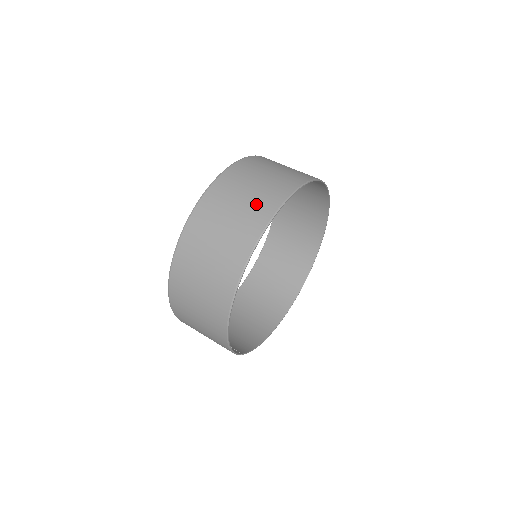
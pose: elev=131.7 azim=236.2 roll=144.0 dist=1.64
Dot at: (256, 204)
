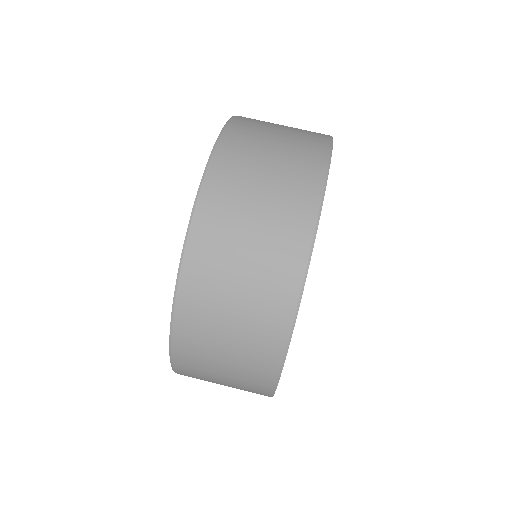
Dot at: (261, 306)
